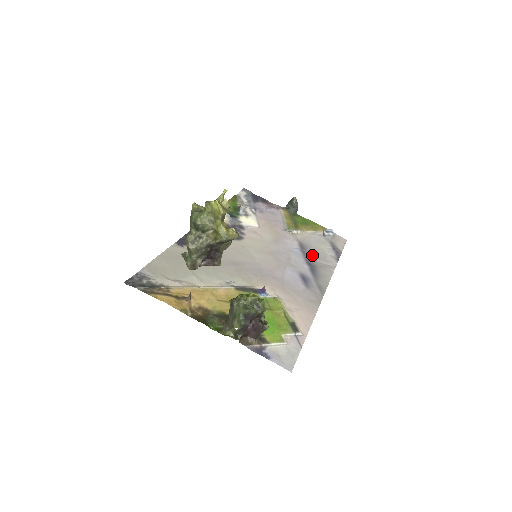
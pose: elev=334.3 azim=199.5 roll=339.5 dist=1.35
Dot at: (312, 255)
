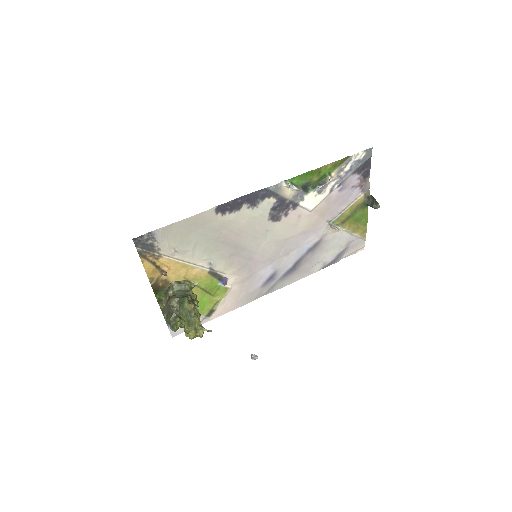
Dot at: (310, 257)
